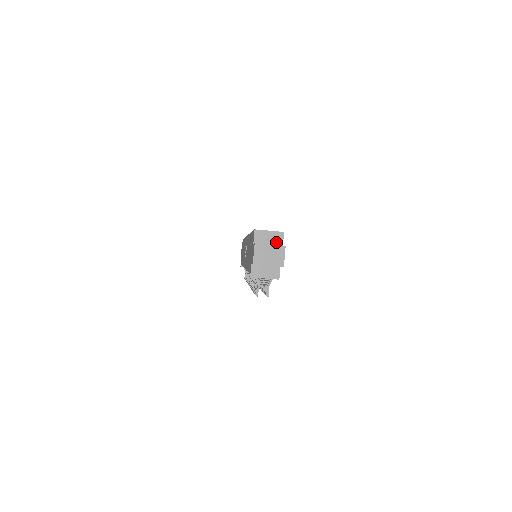
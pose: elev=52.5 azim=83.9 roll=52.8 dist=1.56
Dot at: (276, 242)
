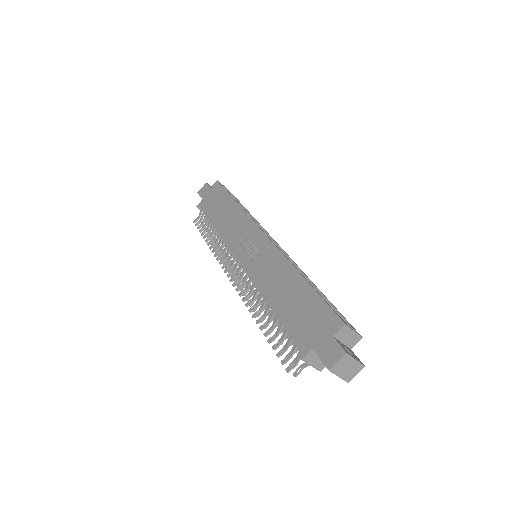
Dot at: (350, 343)
